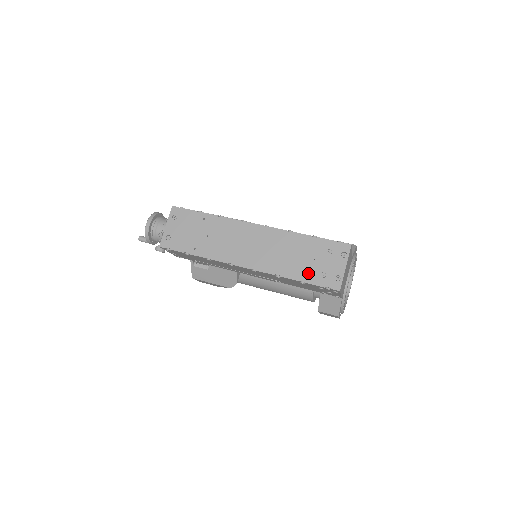
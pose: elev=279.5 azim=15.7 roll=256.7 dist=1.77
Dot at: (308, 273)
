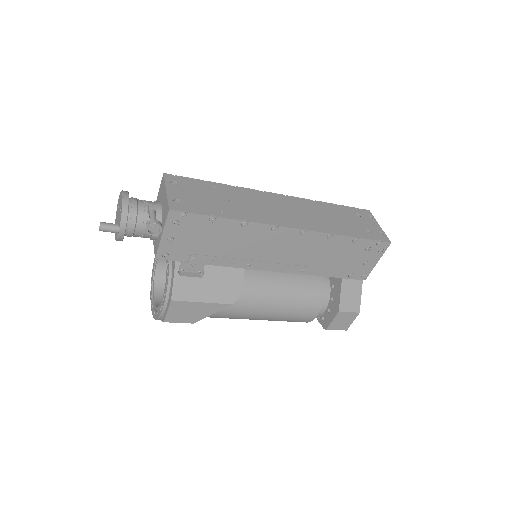
Dot at: (355, 230)
